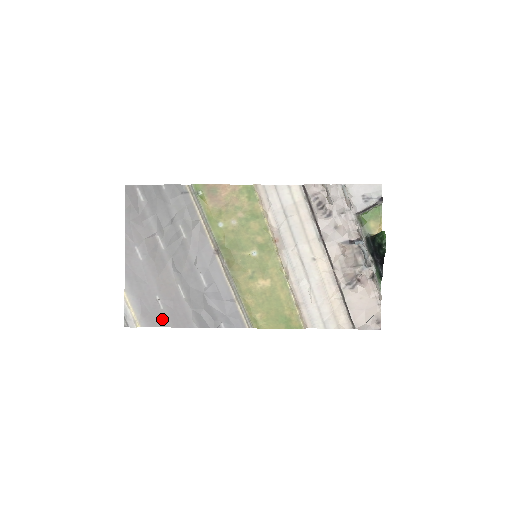
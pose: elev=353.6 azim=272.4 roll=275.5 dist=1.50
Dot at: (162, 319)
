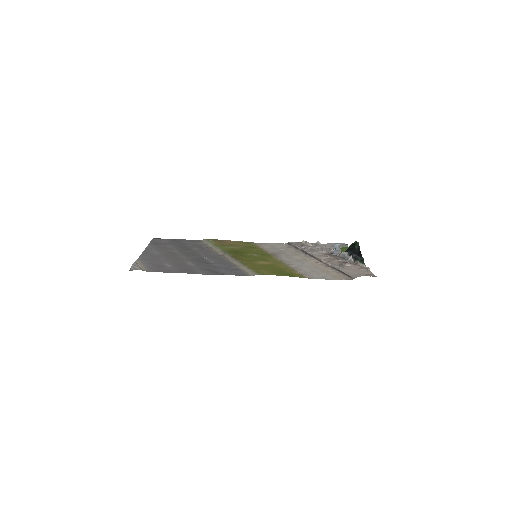
Dot at: (168, 270)
